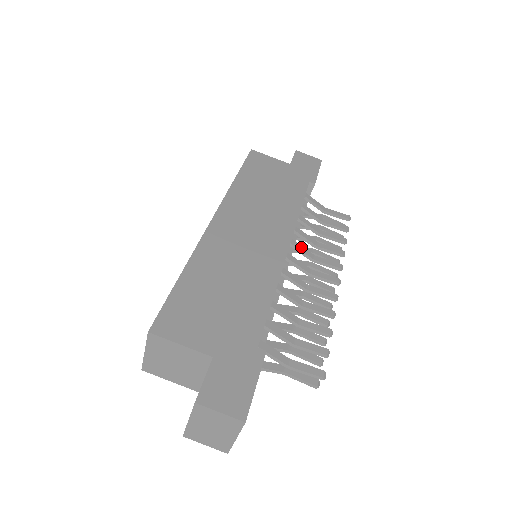
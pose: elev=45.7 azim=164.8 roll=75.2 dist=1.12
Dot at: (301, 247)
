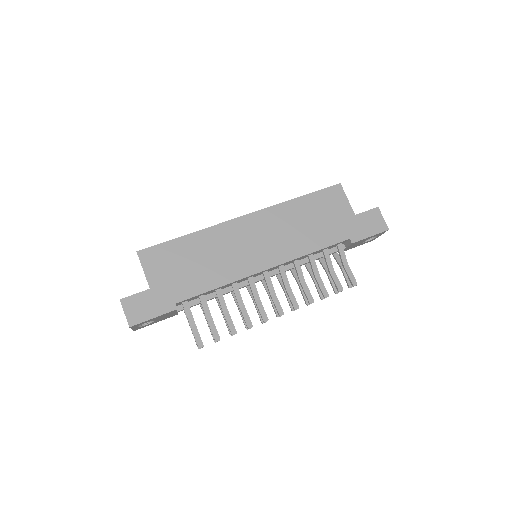
Dot at: (285, 275)
